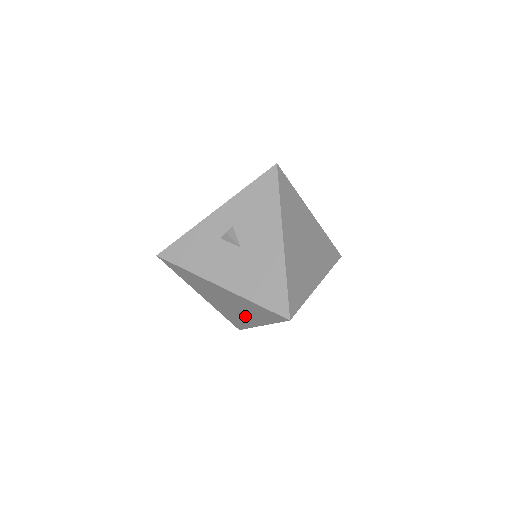
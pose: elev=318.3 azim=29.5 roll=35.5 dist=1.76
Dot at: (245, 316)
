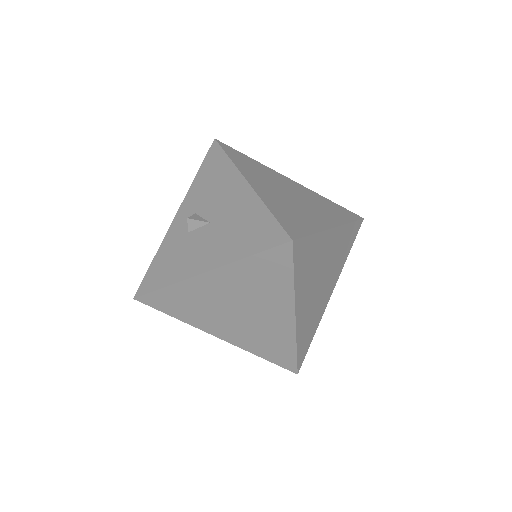
Dot at: (270, 317)
